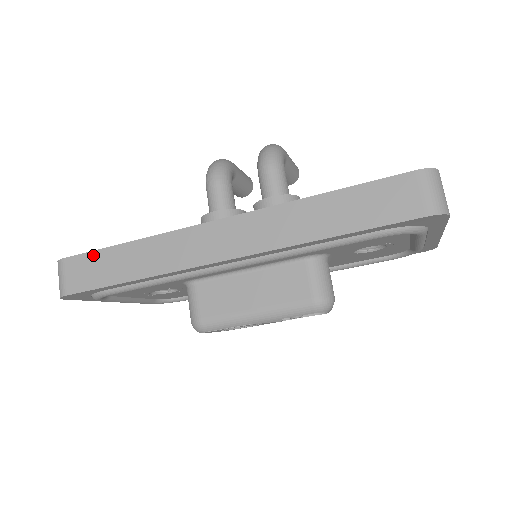
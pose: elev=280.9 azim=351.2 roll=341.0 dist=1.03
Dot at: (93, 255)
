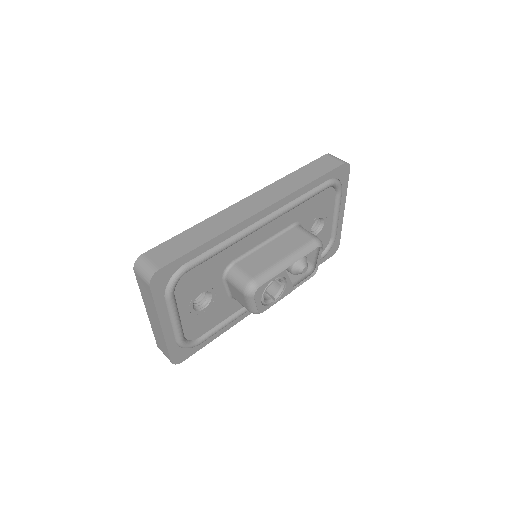
Dot at: (169, 242)
